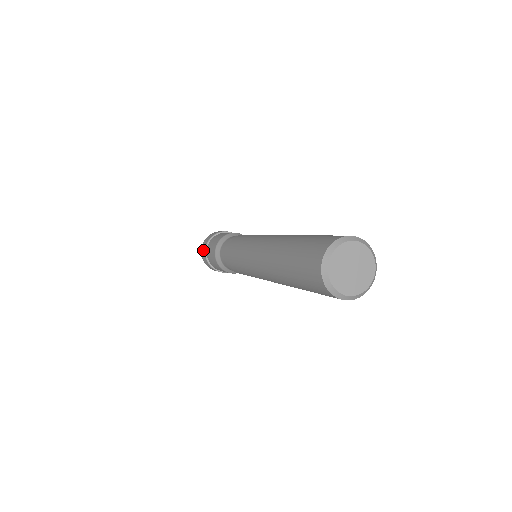
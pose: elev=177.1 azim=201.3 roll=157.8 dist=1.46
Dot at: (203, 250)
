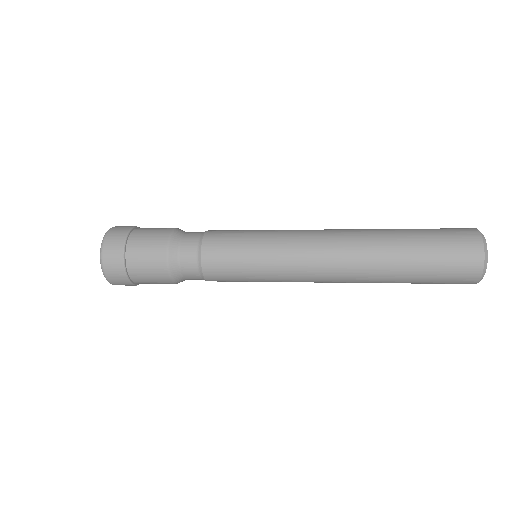
Dot at: (118, 277)
